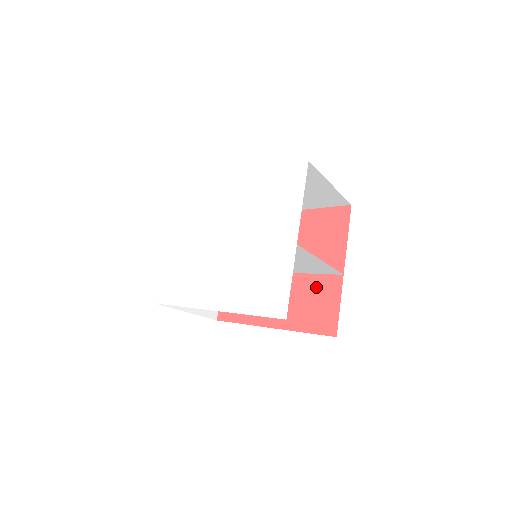
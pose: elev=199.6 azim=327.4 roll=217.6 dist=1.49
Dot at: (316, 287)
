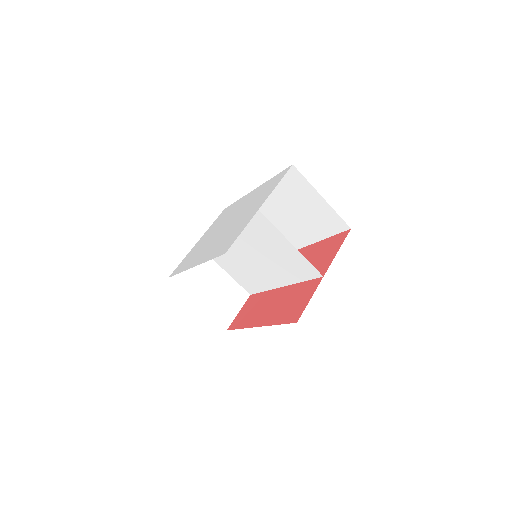
Dot at: (301, 290)
